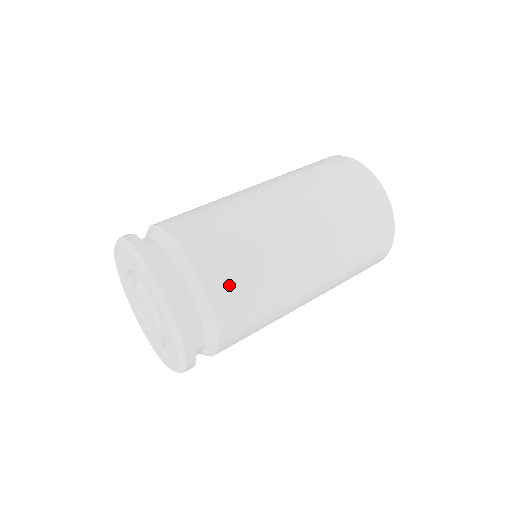
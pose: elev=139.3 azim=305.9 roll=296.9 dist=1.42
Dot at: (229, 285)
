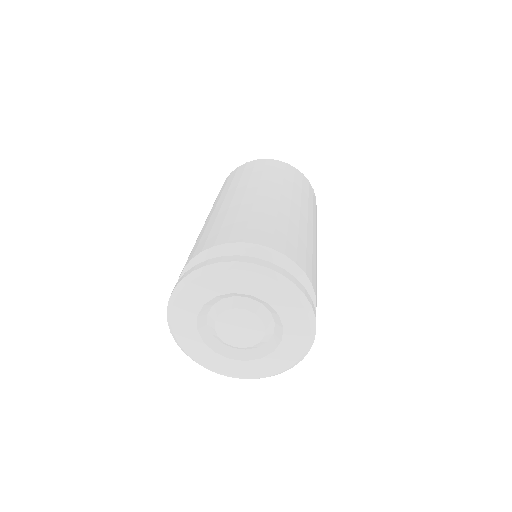
Dot at: (316, 296)
